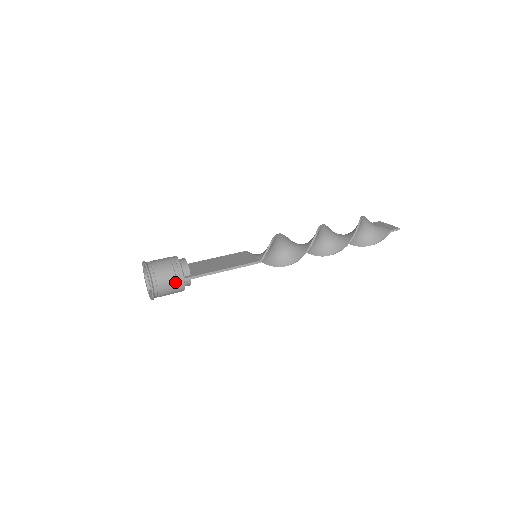
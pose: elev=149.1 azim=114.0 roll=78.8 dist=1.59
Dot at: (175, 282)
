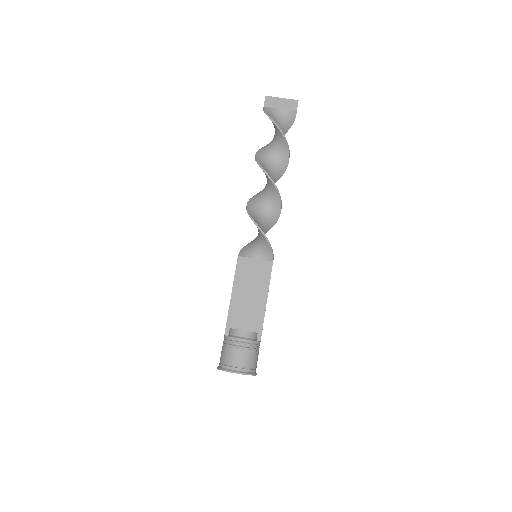
Dot at: occluded
